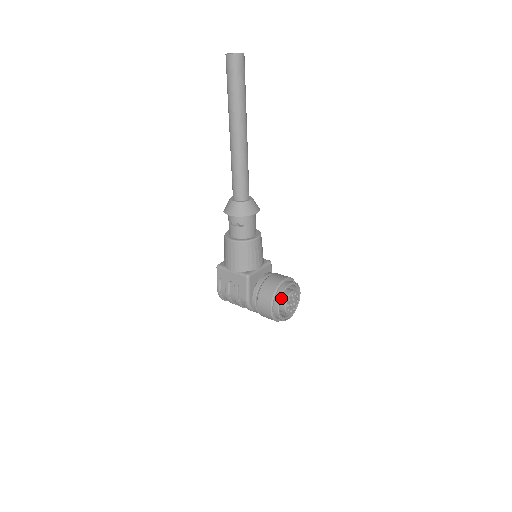
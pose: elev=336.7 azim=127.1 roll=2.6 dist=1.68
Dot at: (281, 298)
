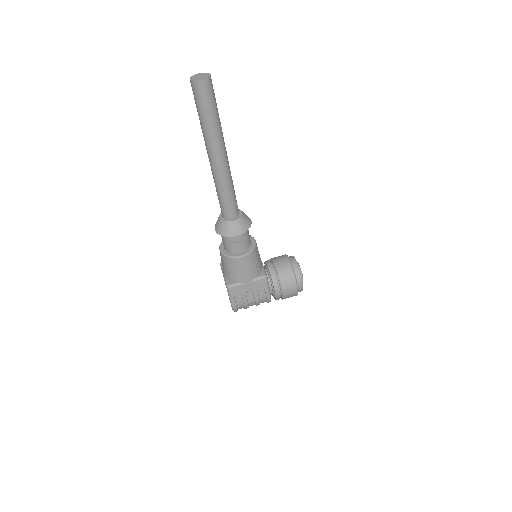
Dot at: occluded
